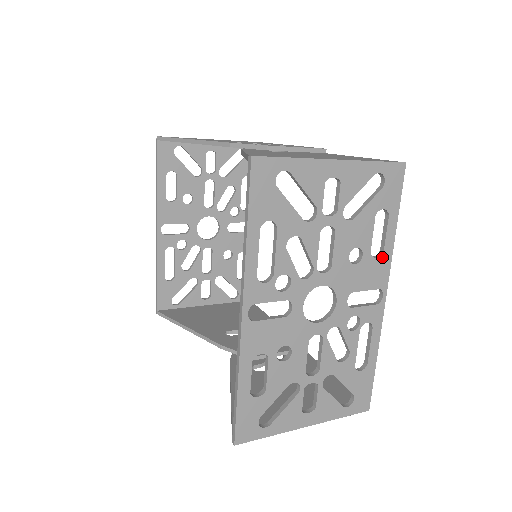
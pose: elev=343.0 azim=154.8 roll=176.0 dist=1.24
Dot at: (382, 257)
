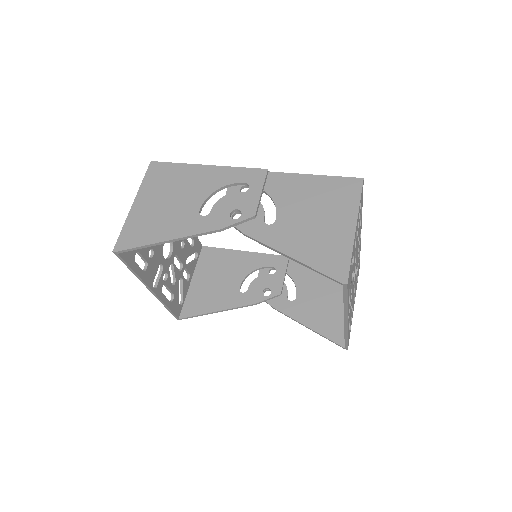
Dot at: occluded
